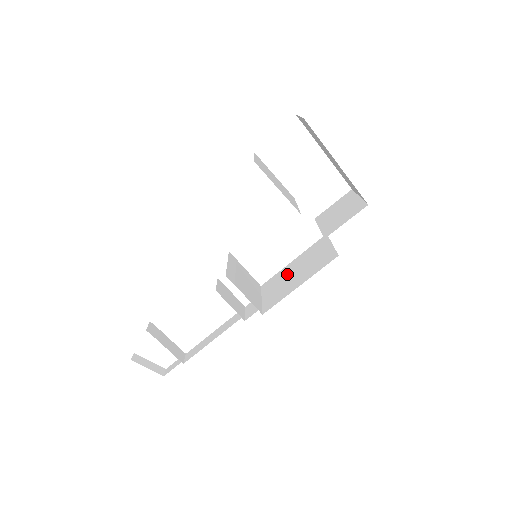
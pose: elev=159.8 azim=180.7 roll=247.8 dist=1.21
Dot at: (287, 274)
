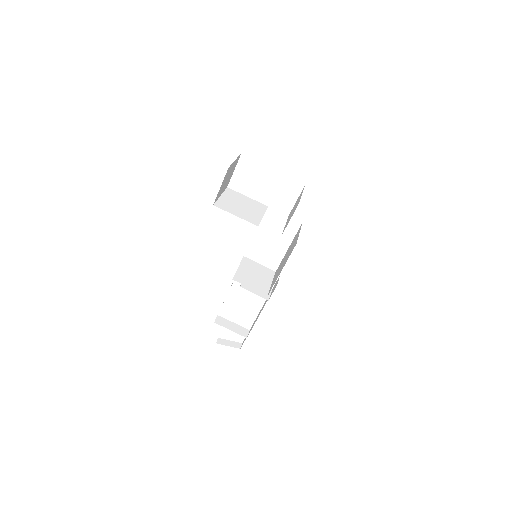
Dot at: (283, 261)
